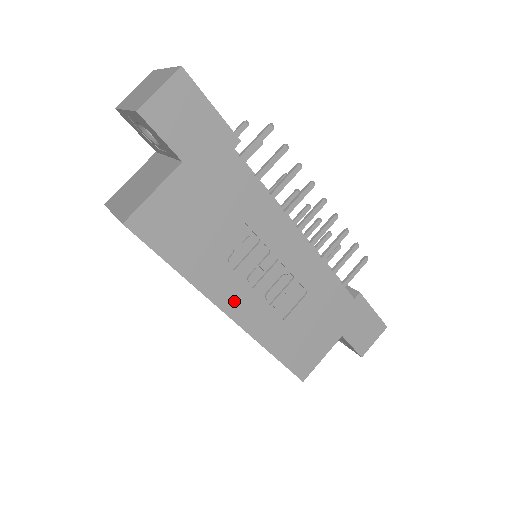
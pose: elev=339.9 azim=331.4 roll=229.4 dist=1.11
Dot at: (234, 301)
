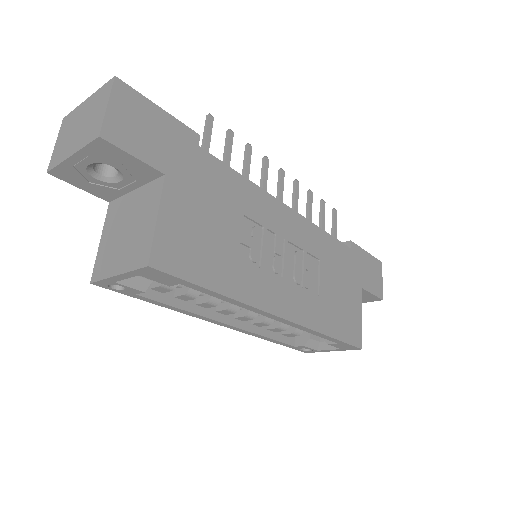
Dot at: (276, 299)
